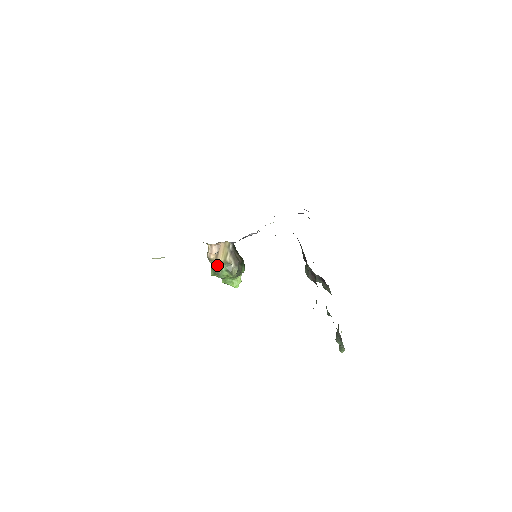
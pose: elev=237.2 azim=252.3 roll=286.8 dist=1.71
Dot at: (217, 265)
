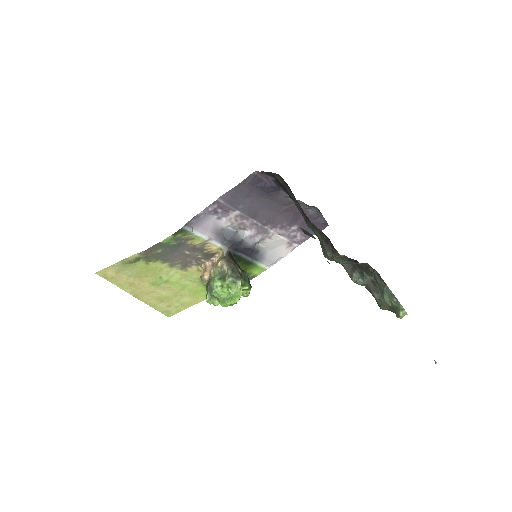
Dot at: (210, 279)
